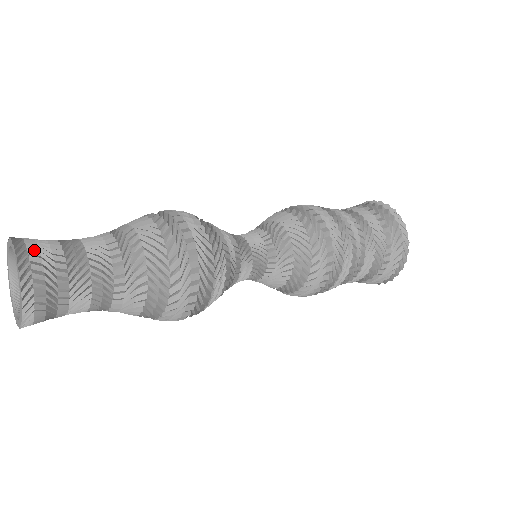
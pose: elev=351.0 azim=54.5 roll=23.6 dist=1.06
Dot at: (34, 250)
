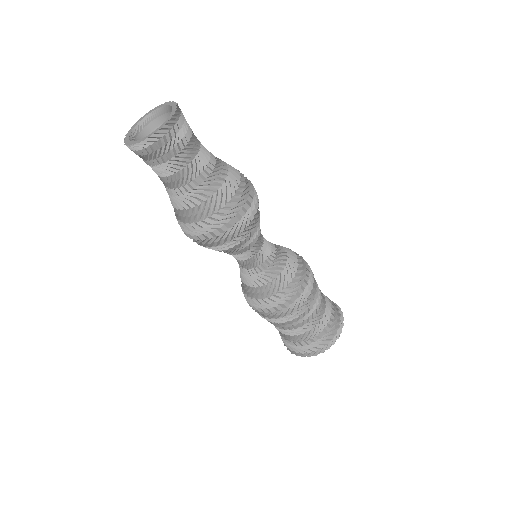
Dot at: (157, 121)
